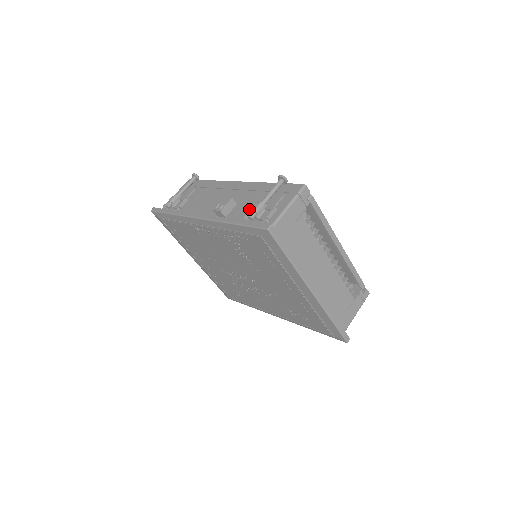
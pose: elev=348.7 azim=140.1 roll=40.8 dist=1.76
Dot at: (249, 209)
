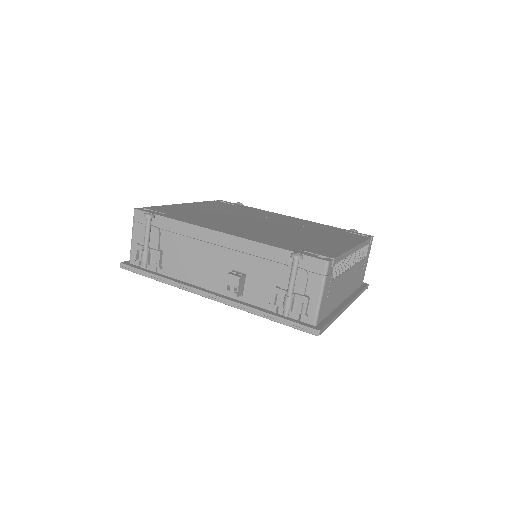
Dot at: (273, 296)
